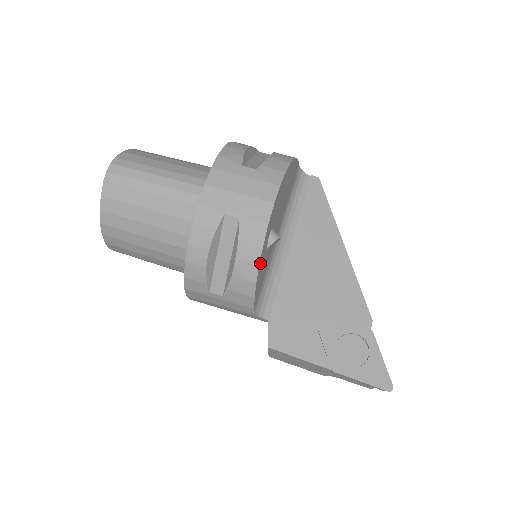
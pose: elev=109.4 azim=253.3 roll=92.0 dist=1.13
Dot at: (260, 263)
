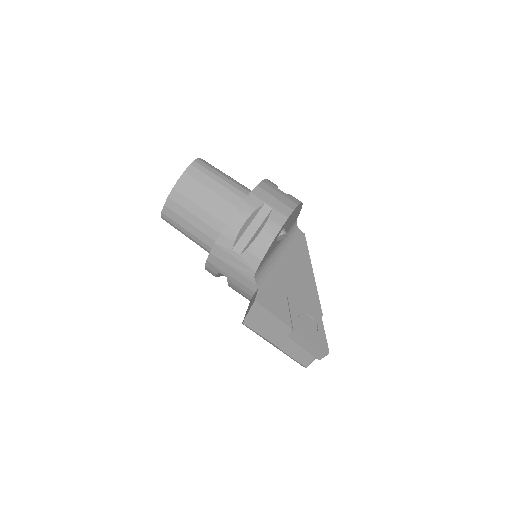
Dot at: occluded
